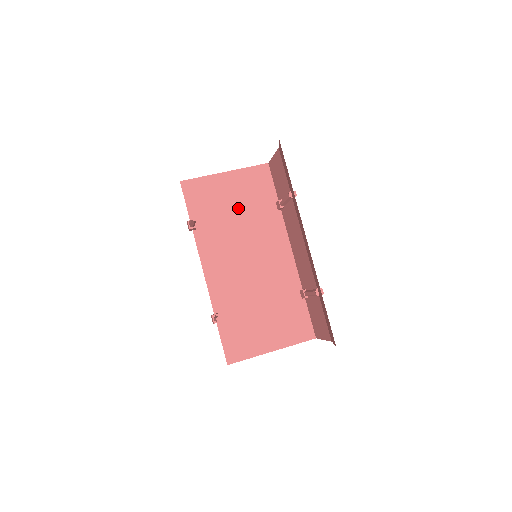
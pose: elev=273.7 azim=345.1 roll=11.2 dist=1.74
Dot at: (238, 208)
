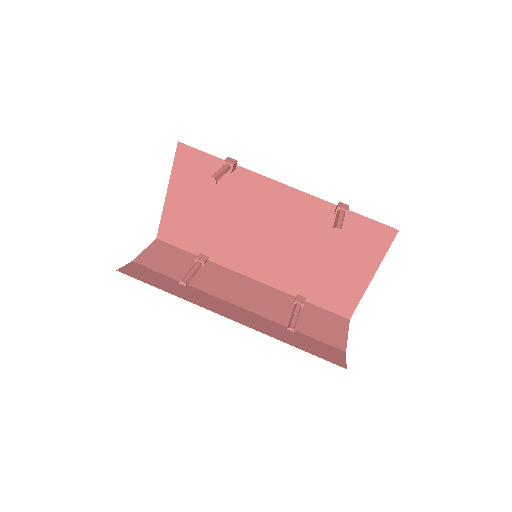
Dot at: (210, 207)
